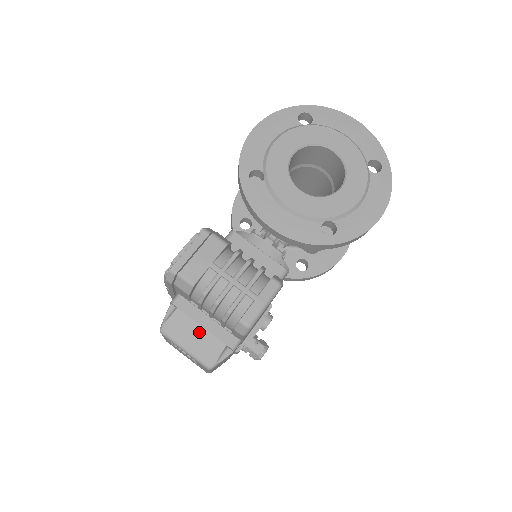
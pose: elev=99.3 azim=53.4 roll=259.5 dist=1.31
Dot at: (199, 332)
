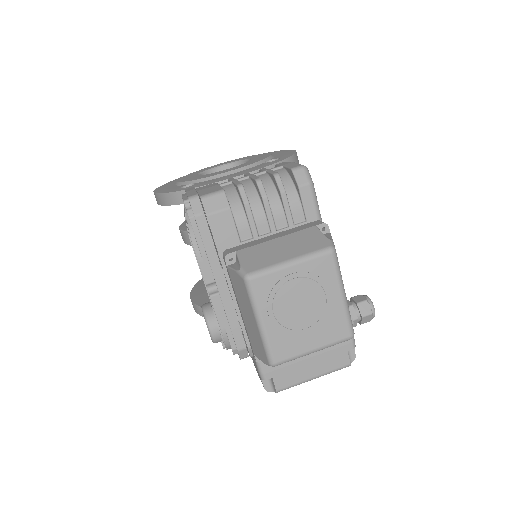
Dot at: (280, 242)
